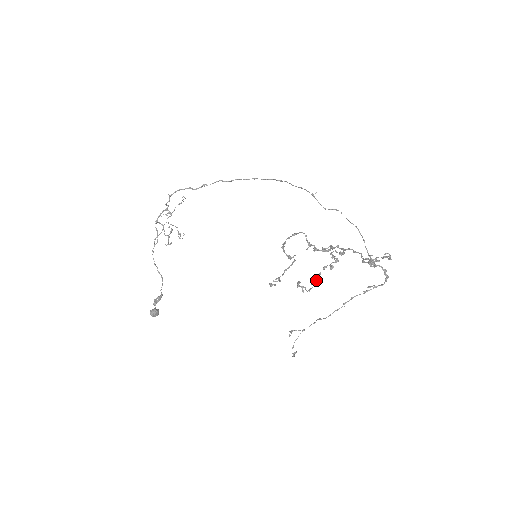
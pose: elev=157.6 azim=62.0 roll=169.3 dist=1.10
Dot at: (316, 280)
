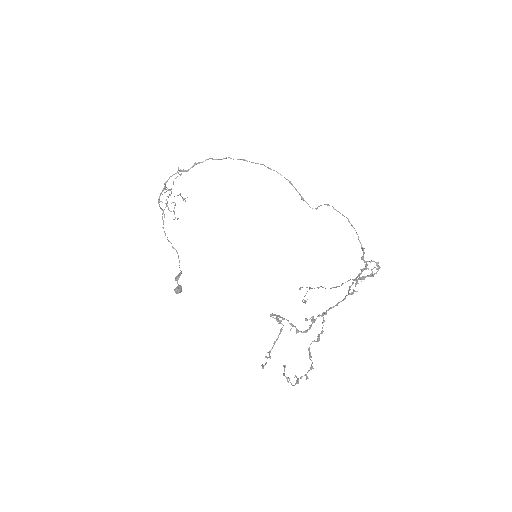
Dot at: (296, 381)
